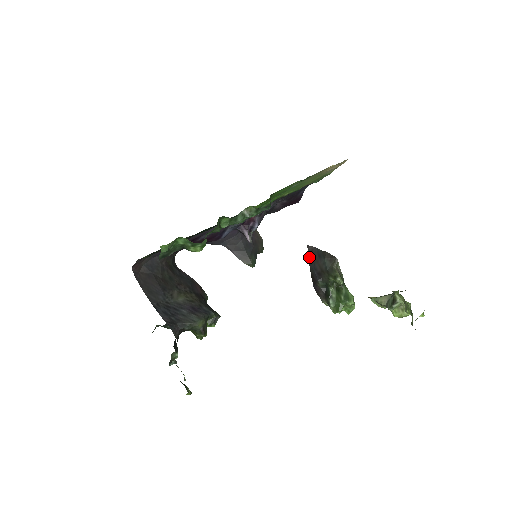
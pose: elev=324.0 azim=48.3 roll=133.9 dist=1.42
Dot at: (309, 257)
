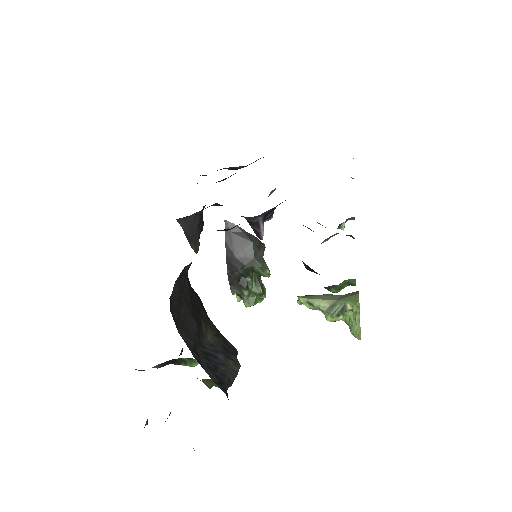
Dot at: (227, 236)
